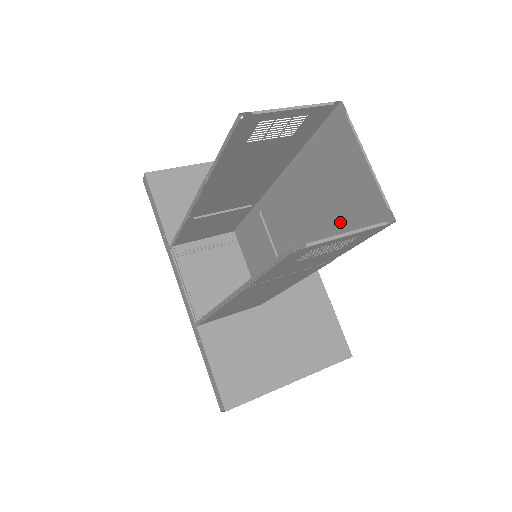
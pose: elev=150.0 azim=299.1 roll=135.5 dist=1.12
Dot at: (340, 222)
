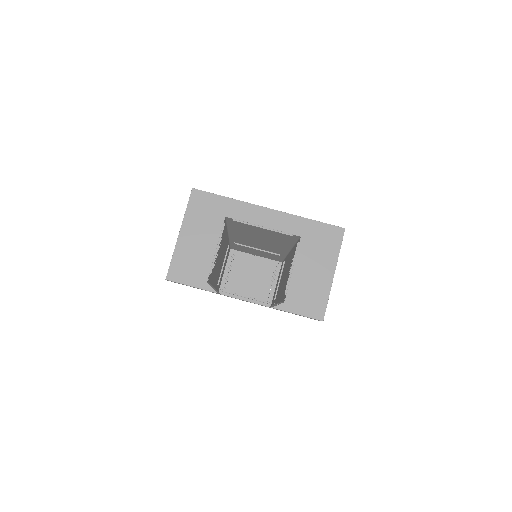
Dot at: (278, 240)
